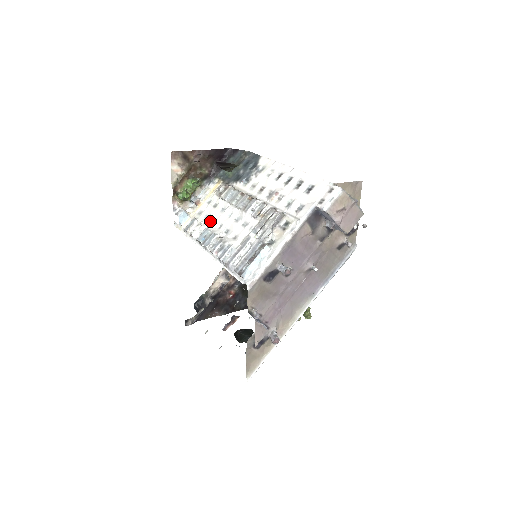
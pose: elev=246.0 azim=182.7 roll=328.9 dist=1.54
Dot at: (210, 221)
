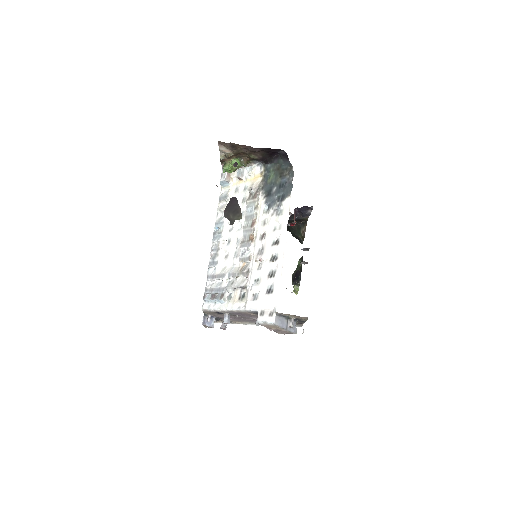
Dot at: occluded
